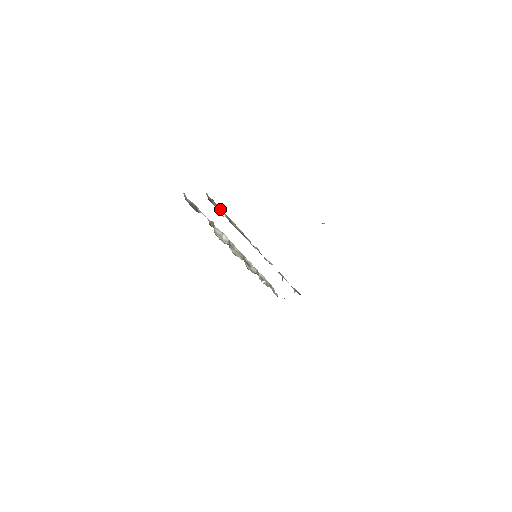
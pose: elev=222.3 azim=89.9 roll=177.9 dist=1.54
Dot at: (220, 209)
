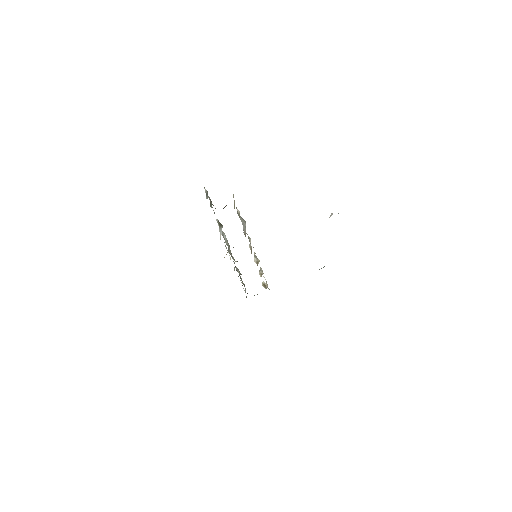
Dot at: occluded
